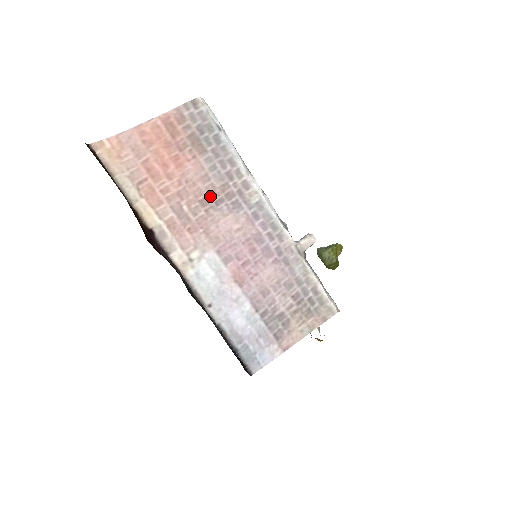
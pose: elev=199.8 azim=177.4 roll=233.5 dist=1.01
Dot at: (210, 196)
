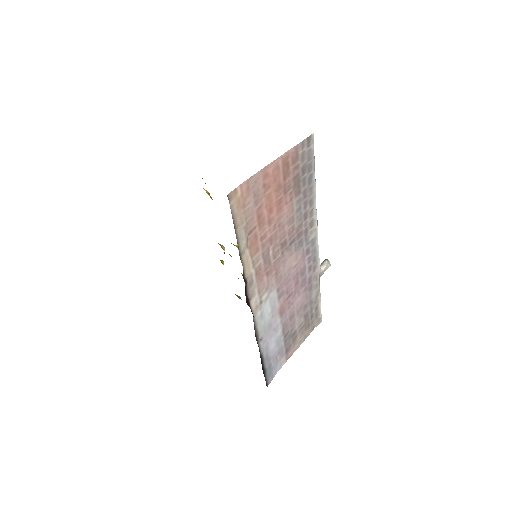
Dot at: (289, 238)
